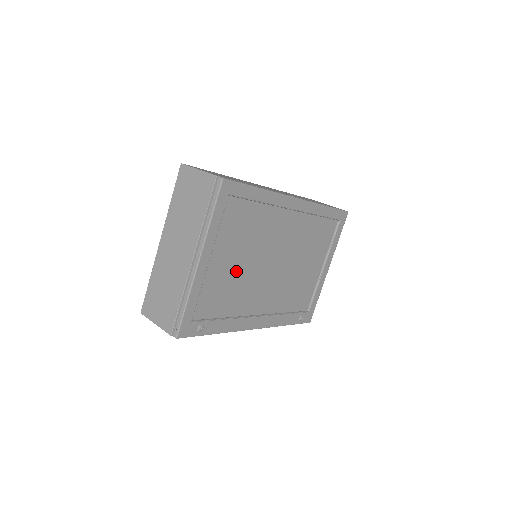
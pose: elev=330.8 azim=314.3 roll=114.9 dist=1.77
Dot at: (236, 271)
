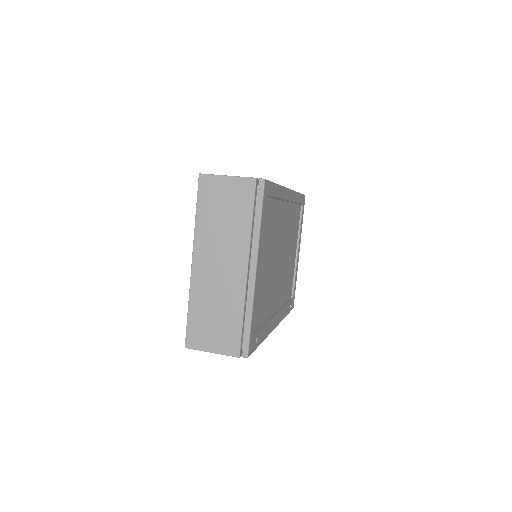
Dot at: (267, 273)
